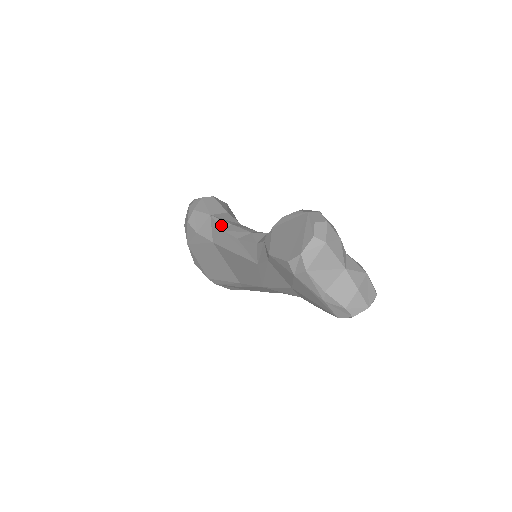
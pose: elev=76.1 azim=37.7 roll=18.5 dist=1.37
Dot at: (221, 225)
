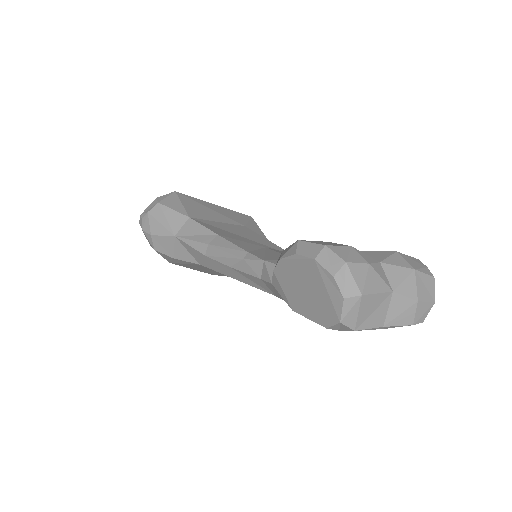
Dot at: (197, 249)
